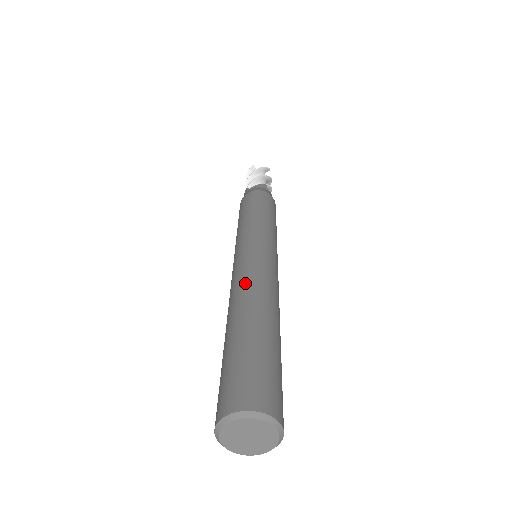
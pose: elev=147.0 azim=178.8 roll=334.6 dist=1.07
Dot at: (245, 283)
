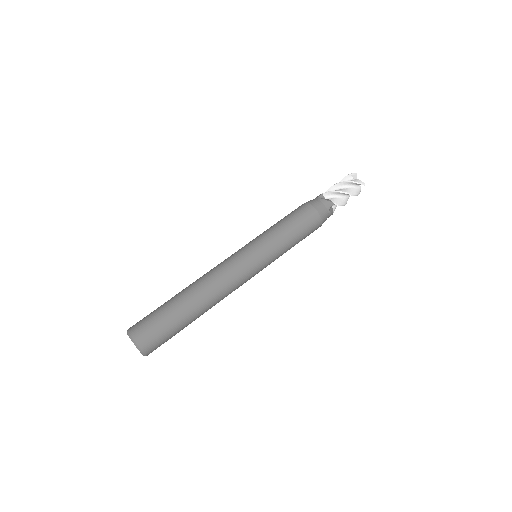
Dot at: (211, 277)
